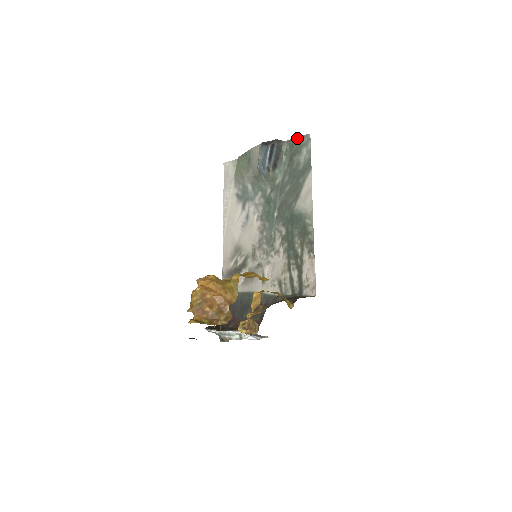
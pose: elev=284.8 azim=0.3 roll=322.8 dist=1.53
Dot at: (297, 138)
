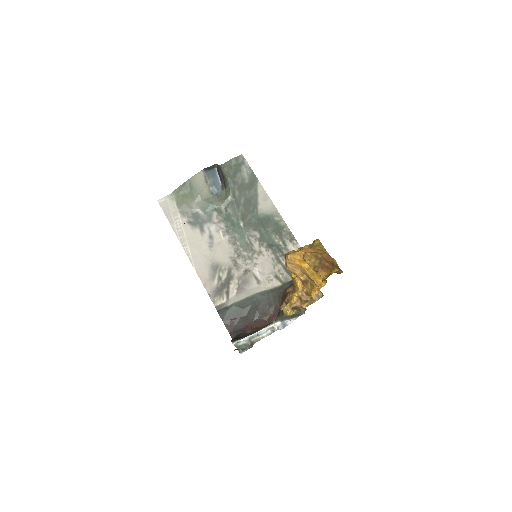
Dot at: (232, 160)
